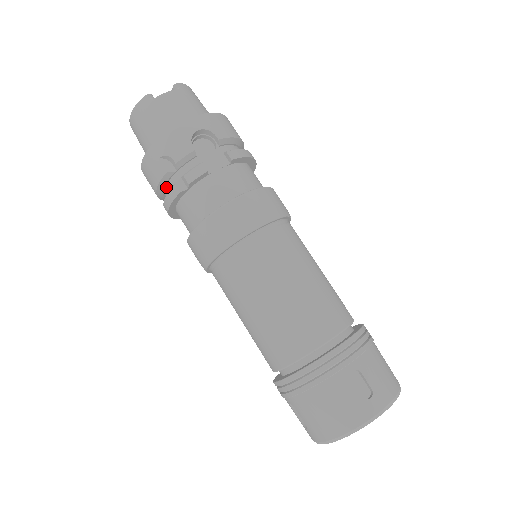
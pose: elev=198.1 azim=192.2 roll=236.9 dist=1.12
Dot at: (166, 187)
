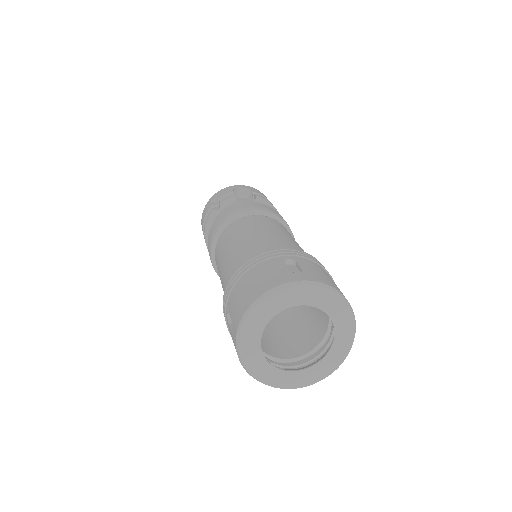
Dot at: occluded
